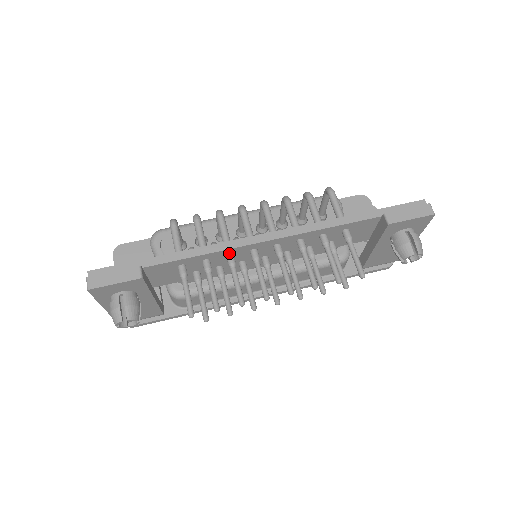
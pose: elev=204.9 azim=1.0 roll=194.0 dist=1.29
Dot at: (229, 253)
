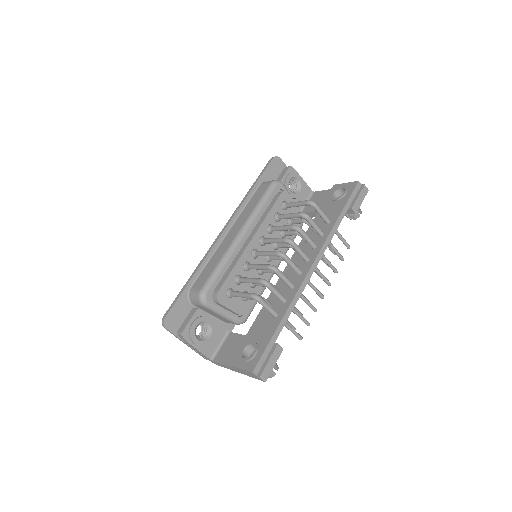
Dot at: occluded
